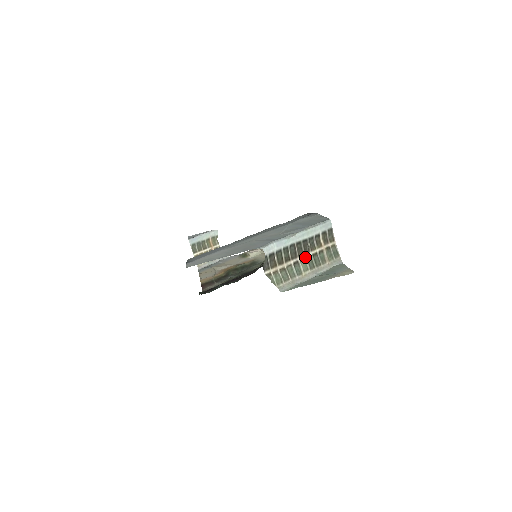
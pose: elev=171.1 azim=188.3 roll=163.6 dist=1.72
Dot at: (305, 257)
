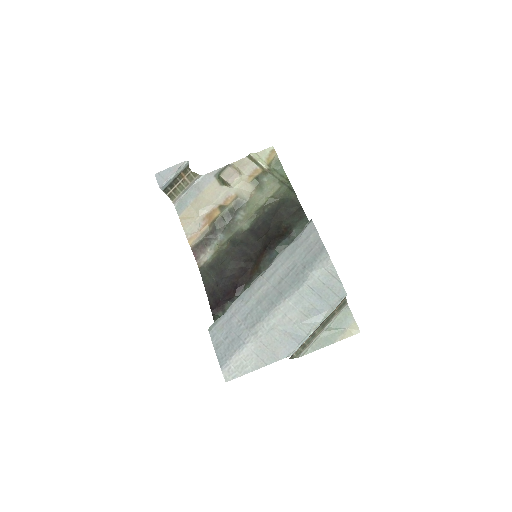
Dot at: (320, 326)
